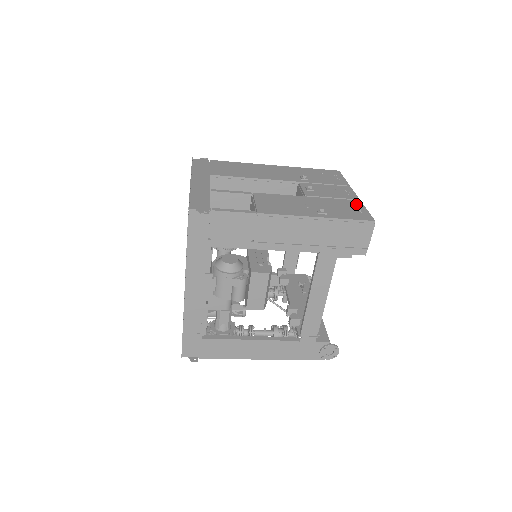
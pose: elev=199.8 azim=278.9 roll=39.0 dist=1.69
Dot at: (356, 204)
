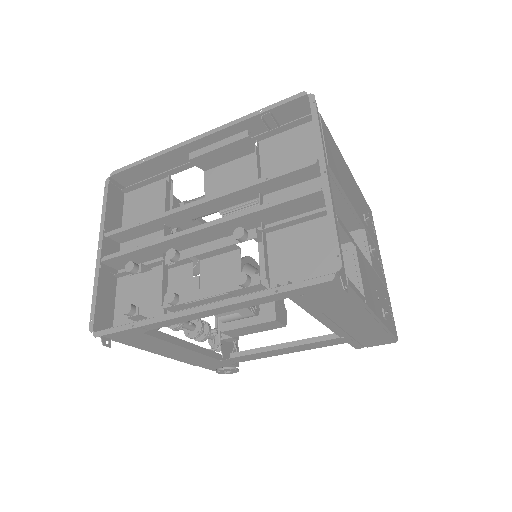
Dot at: (389, 299)
